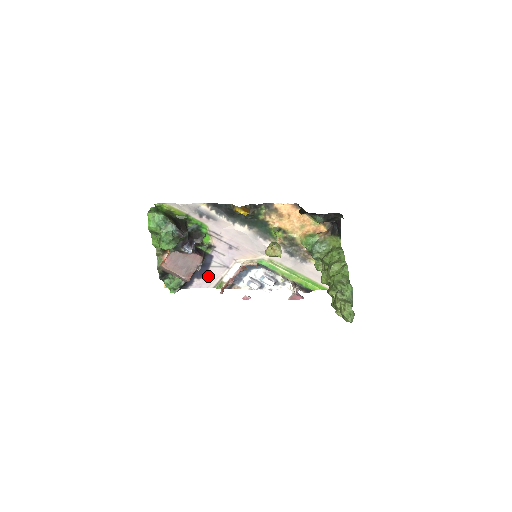
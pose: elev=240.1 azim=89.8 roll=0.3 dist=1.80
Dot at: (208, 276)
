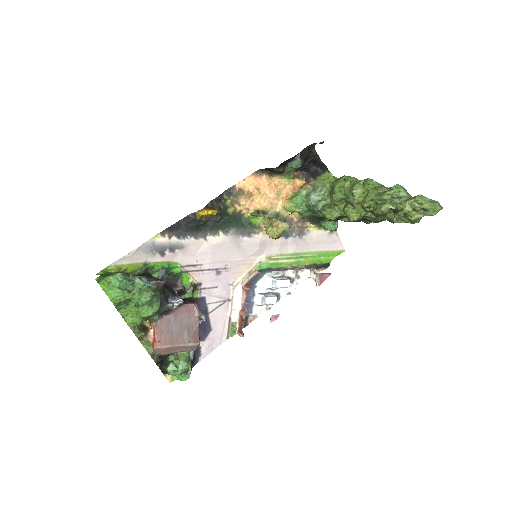
Dot at: (213, 328)
